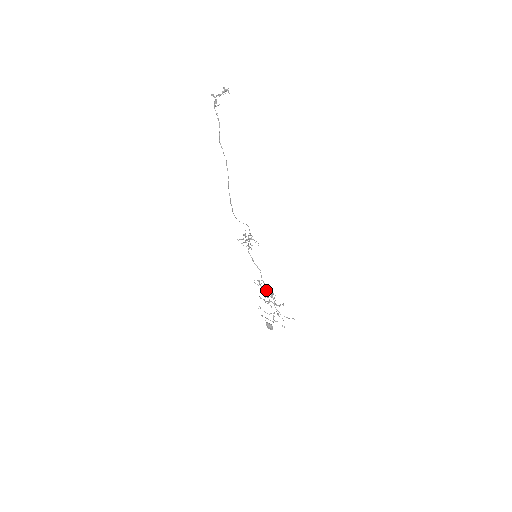
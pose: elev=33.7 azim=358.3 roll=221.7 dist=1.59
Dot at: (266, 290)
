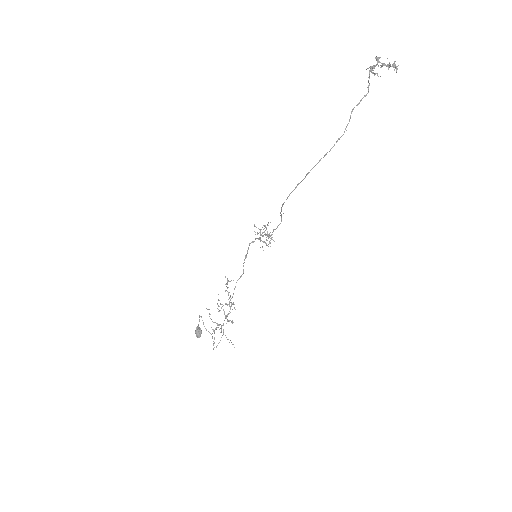
Dot at: (230, 296)
